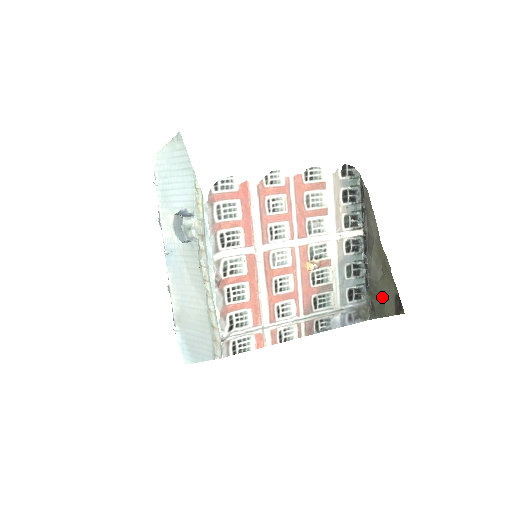
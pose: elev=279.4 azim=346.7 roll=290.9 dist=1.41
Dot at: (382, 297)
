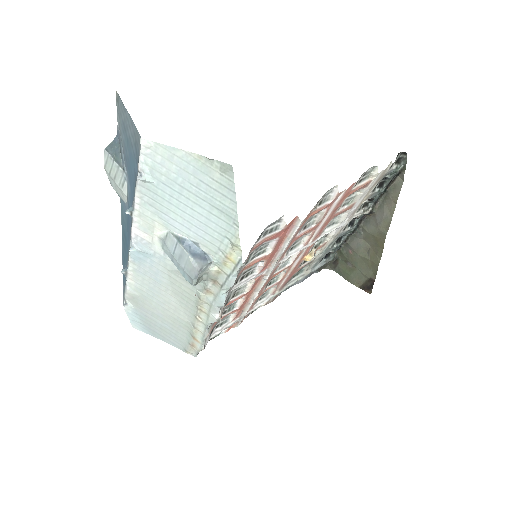
Dot at: (353, 266)
